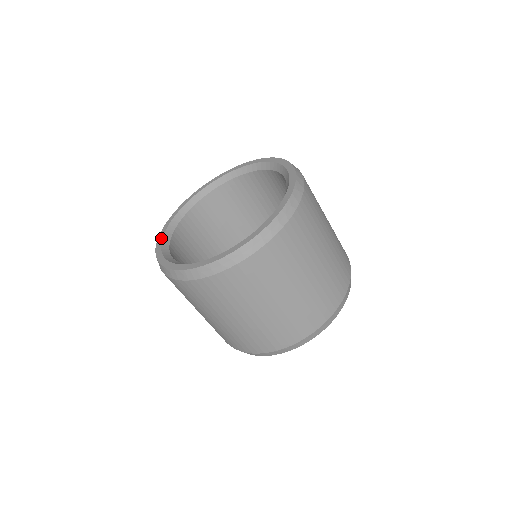
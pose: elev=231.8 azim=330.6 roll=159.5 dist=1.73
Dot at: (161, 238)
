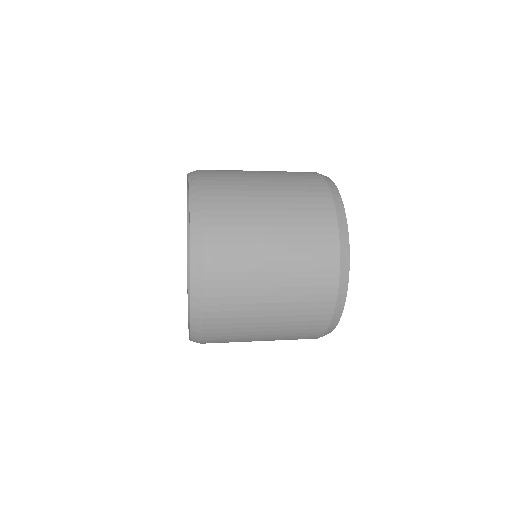
Dot at: occluded
